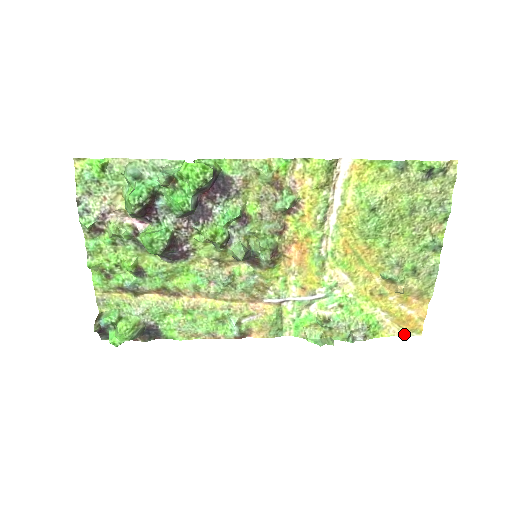
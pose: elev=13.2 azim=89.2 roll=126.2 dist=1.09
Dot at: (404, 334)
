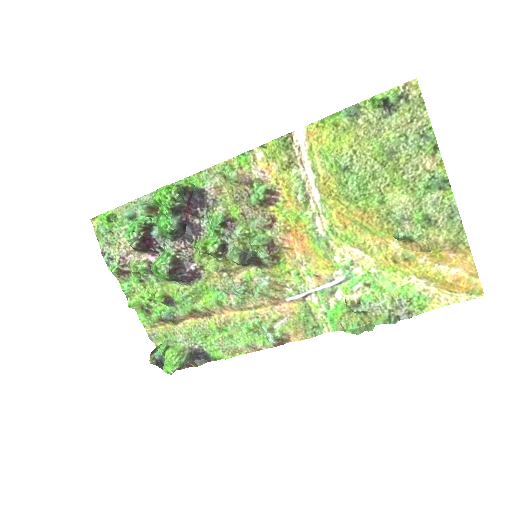
Dot at: (461, 299)
